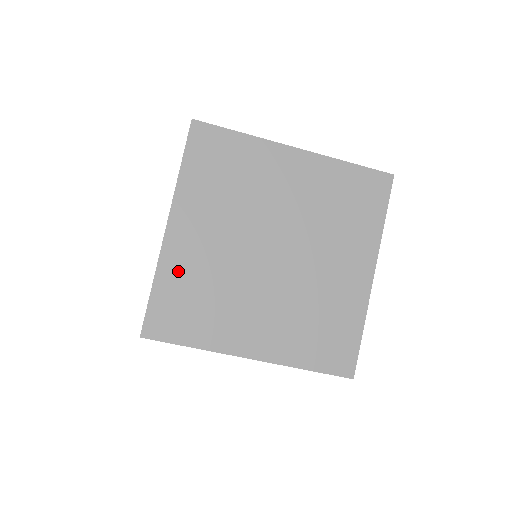
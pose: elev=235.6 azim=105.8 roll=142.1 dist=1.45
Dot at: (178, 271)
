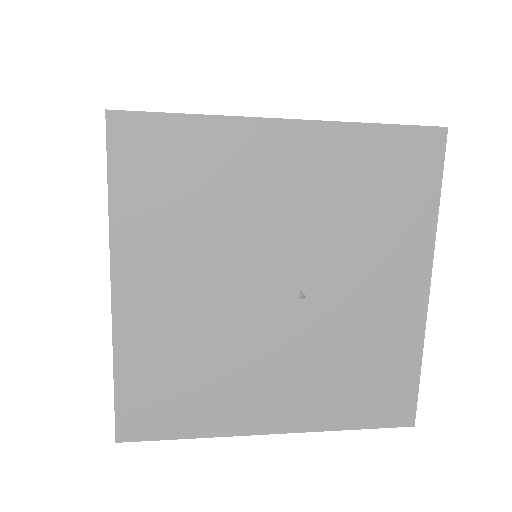
Dot at: occluded
